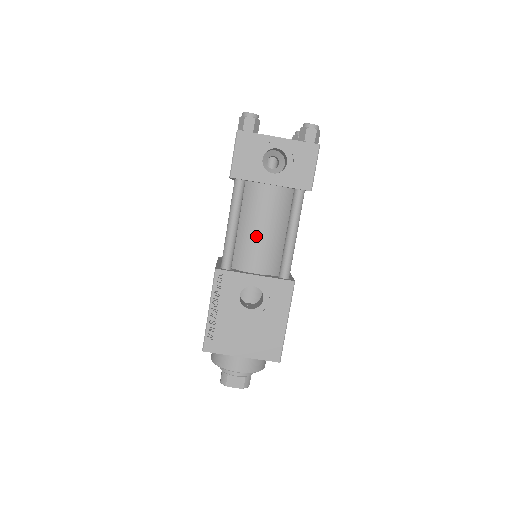
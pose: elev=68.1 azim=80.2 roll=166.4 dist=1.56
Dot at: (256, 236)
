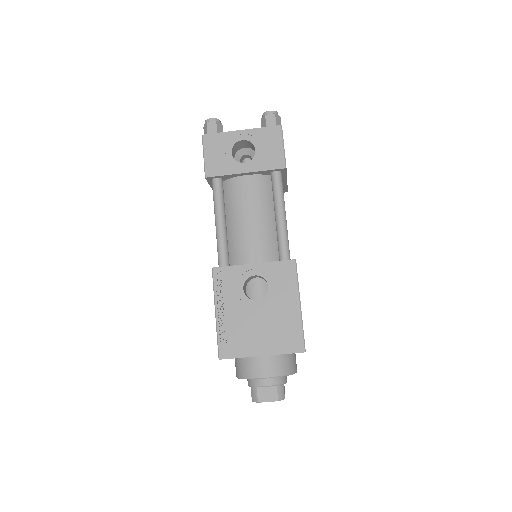
Dot at: (245, 227)
